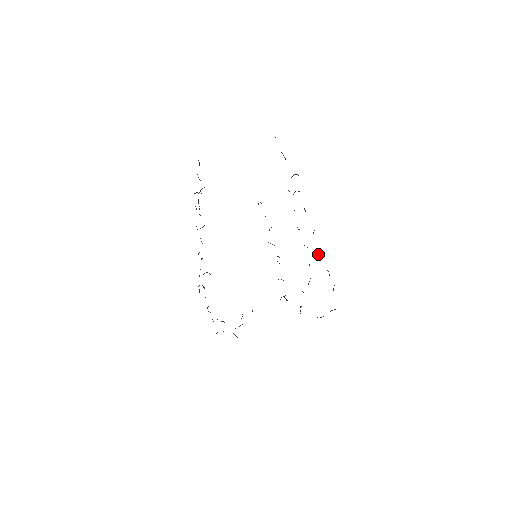
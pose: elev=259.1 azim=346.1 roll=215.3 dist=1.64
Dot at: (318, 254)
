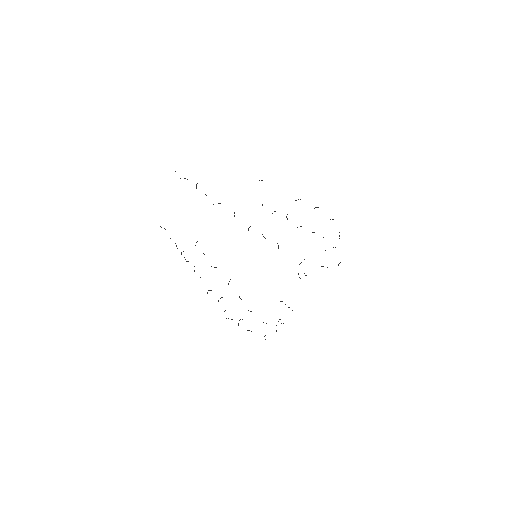
Dot at: (248, 228)
